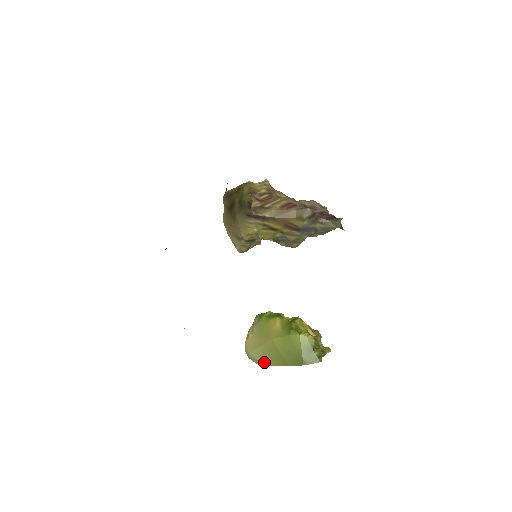
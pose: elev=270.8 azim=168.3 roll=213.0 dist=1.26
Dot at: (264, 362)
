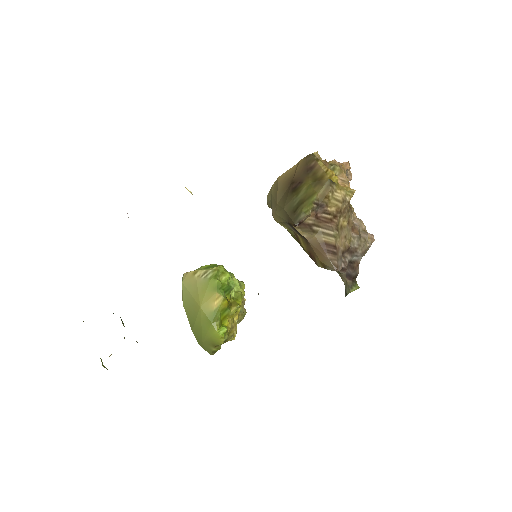
Dot at: (184, 302)
